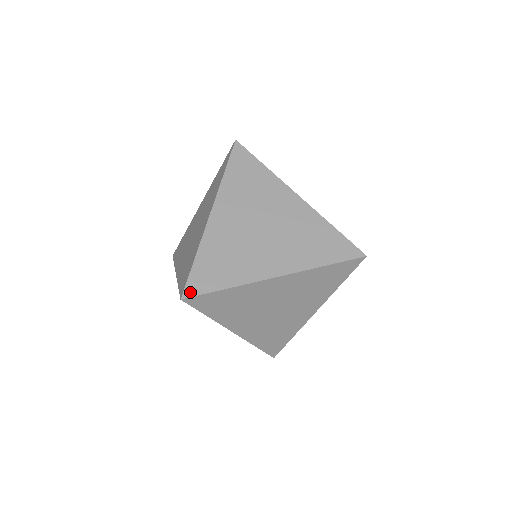
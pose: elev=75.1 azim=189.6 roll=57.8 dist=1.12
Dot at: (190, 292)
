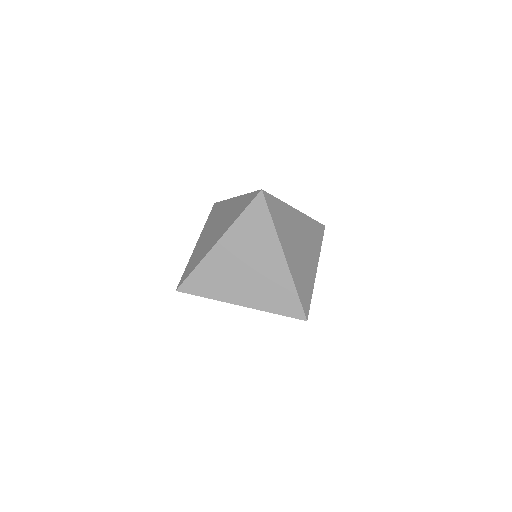
Dot at: (263, 191)
